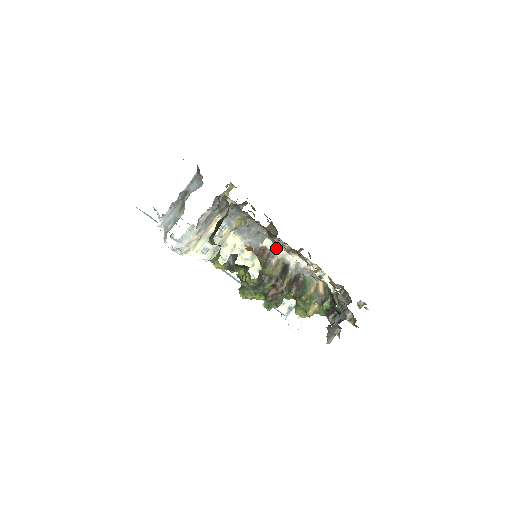
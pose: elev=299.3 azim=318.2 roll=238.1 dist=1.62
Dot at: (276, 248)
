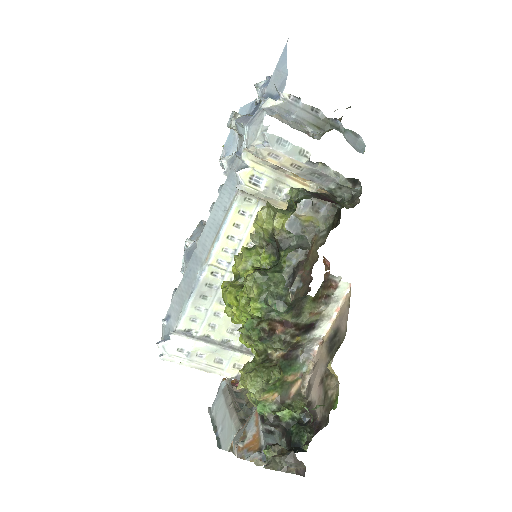
Dot at: (337, 302)
